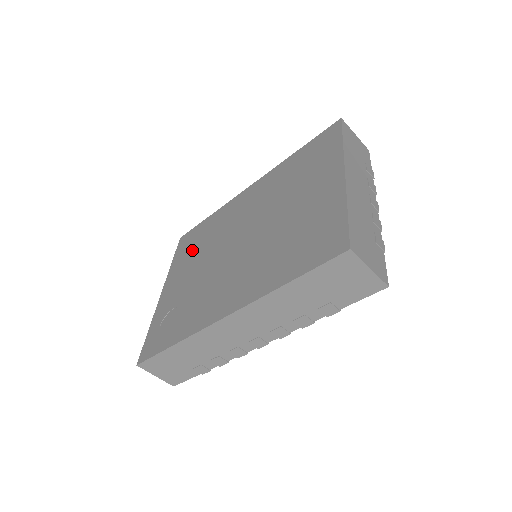
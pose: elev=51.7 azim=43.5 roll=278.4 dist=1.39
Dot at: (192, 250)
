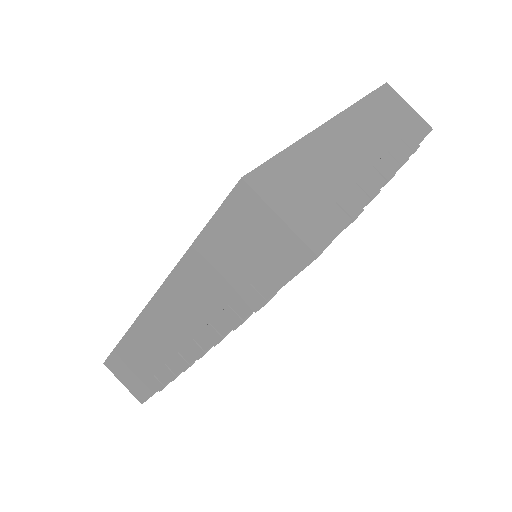
Dot at: occluded
